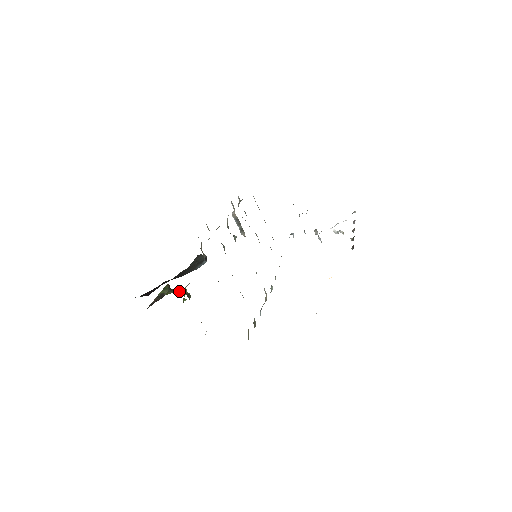
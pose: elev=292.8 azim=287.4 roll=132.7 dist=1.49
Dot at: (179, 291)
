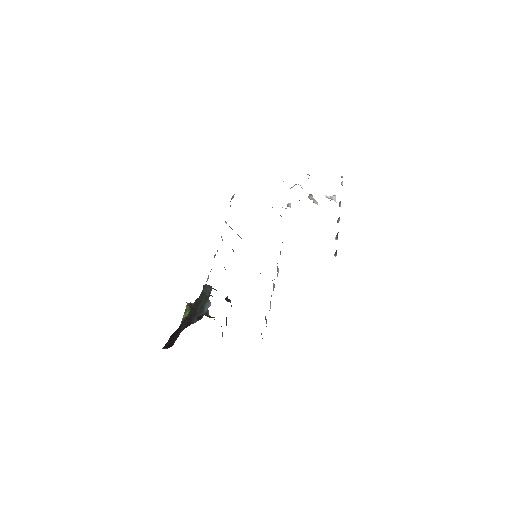
Dot at: occluded
